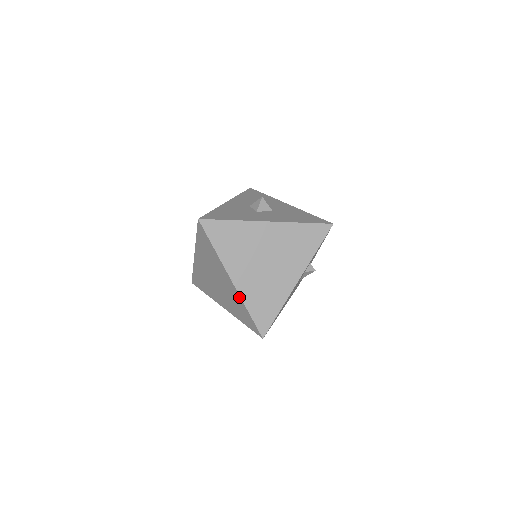
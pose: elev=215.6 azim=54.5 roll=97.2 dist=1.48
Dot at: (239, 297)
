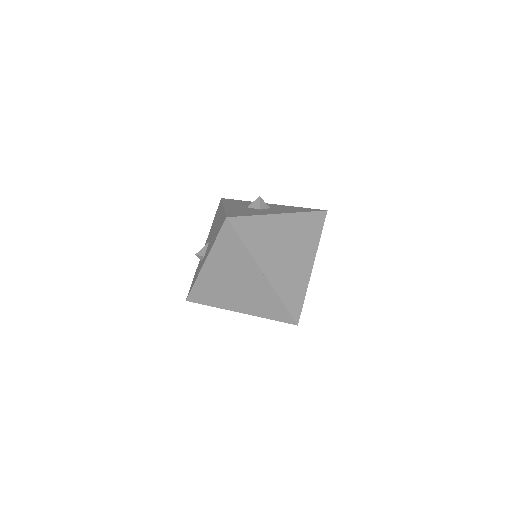
Dot at: (271, 289)
